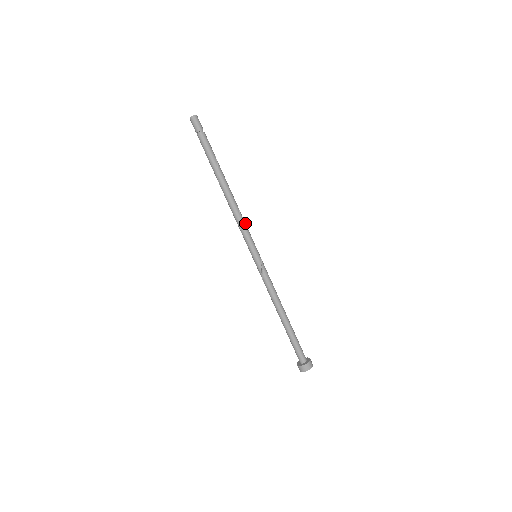
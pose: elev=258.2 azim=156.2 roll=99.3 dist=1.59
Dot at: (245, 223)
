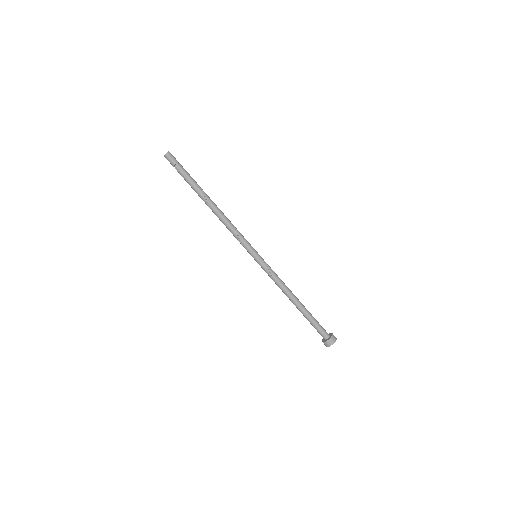
Dot at: (237, 231)
